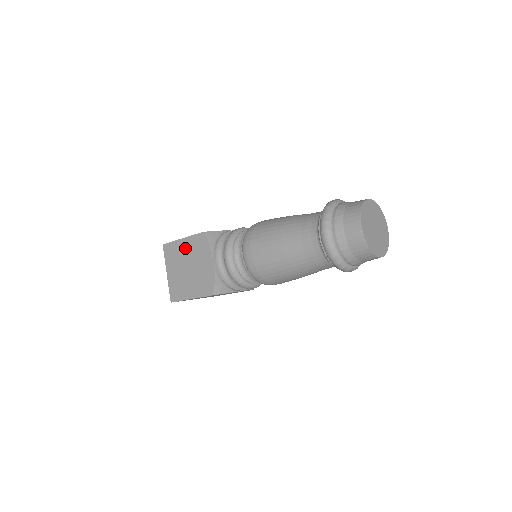
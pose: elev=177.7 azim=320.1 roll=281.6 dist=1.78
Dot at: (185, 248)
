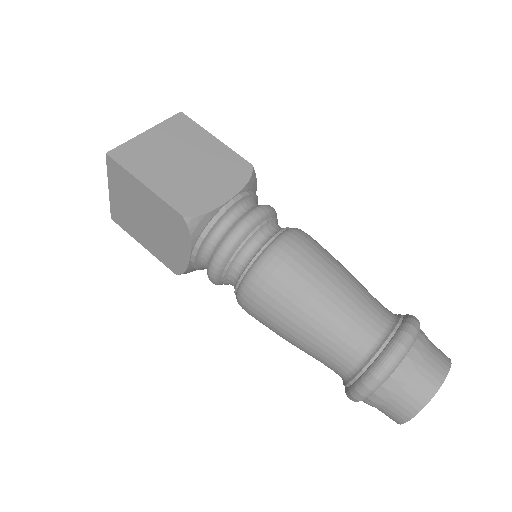
Dot at: (147, 200)
